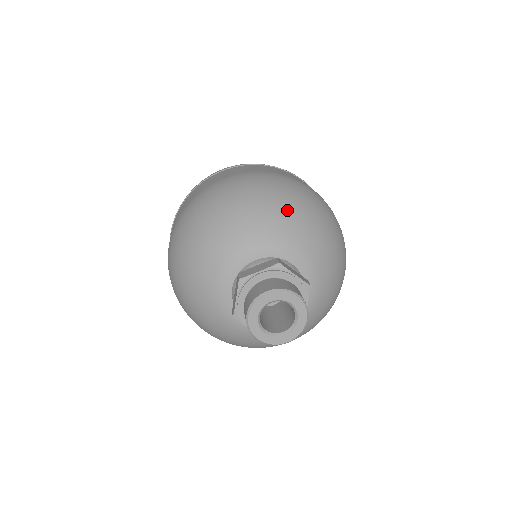
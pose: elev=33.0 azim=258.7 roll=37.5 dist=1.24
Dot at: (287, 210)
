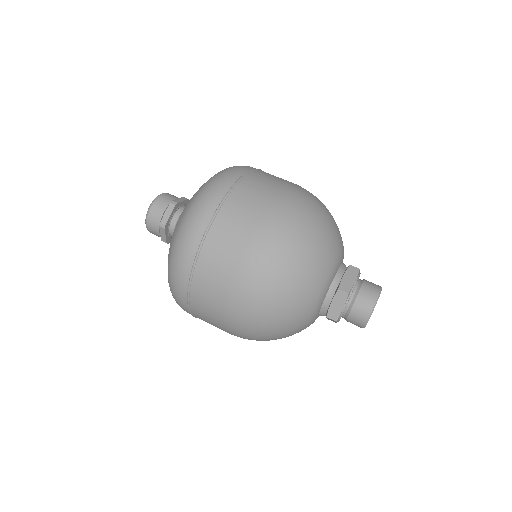
Dot at: (334, 222)
